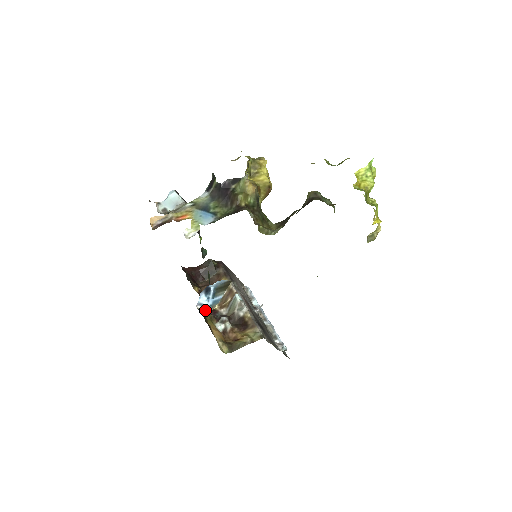
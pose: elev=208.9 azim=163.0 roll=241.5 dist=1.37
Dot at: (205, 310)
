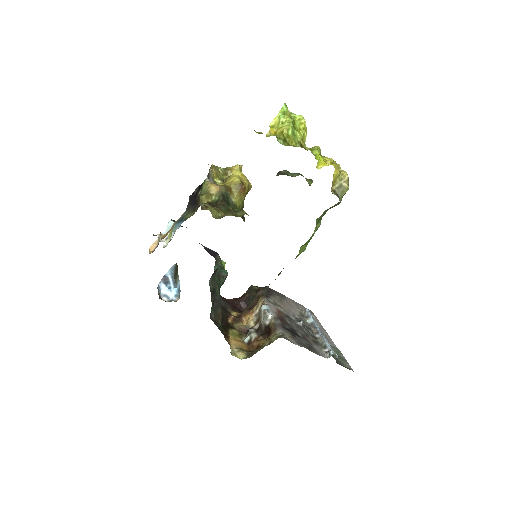
Dot at: (171, 301)
